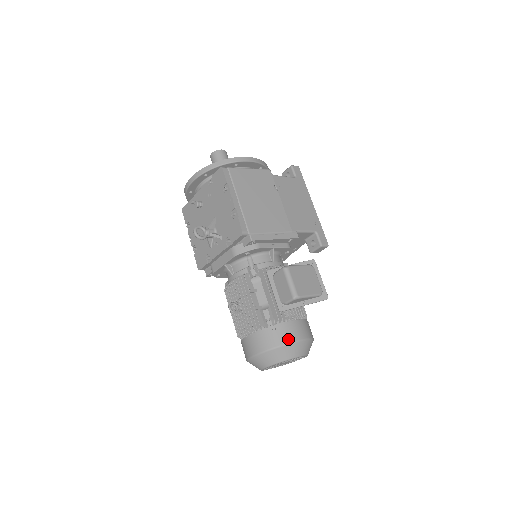
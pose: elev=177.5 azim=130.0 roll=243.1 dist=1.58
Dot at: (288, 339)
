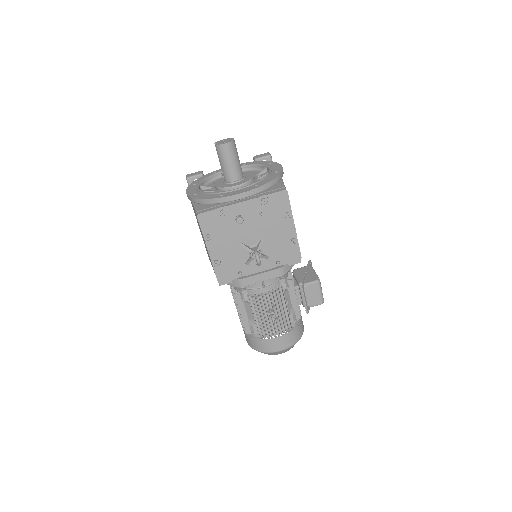
Dot at: (303, 330)
